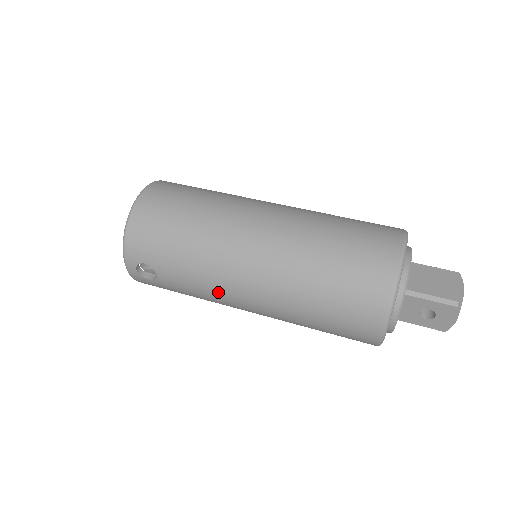
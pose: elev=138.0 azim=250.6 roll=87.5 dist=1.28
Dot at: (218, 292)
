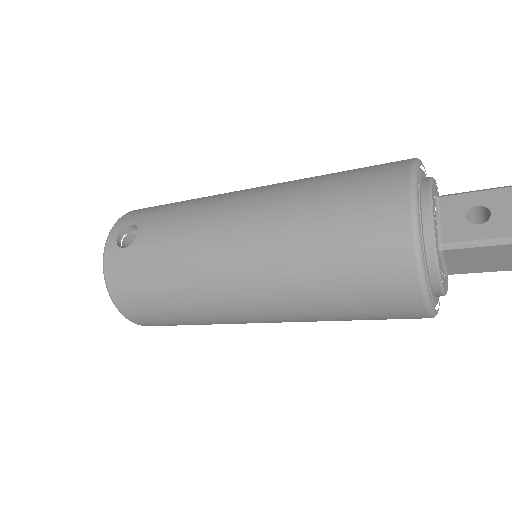
Dot at: (202, 226)
